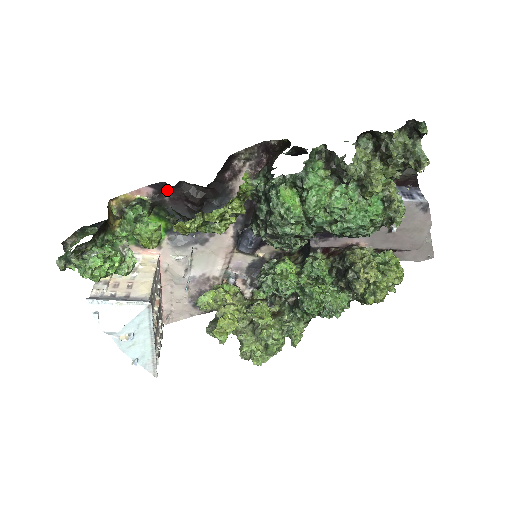
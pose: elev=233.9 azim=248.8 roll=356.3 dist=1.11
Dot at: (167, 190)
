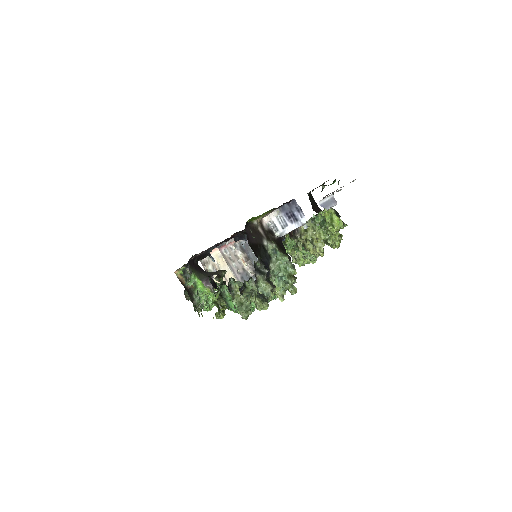
Dot at: occluded
